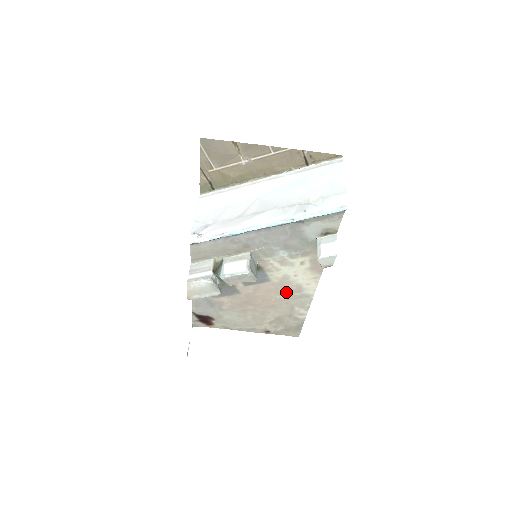
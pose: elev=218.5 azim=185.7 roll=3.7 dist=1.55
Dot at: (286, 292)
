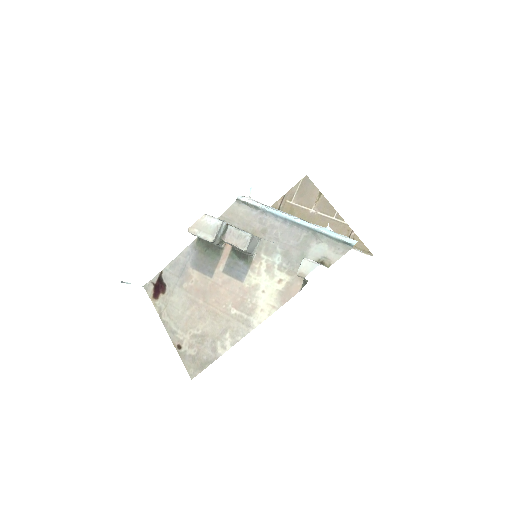
Dot at: (240, 306)
